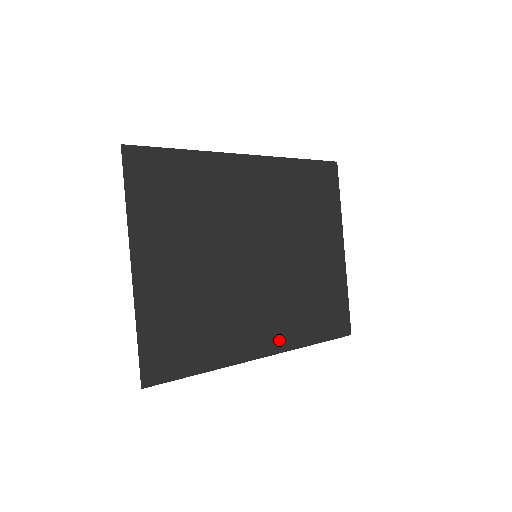
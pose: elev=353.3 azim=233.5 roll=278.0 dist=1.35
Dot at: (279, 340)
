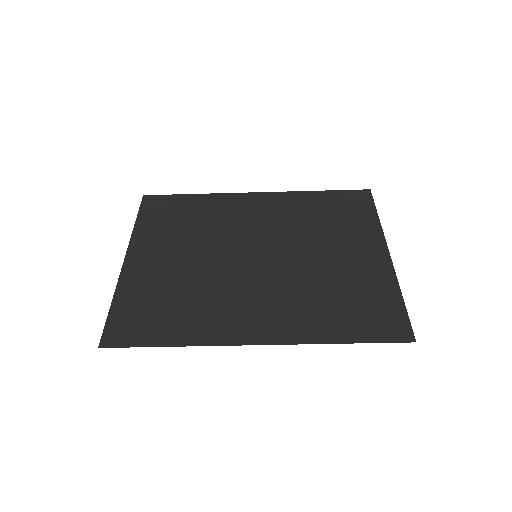
Dot at: (281, 331)
